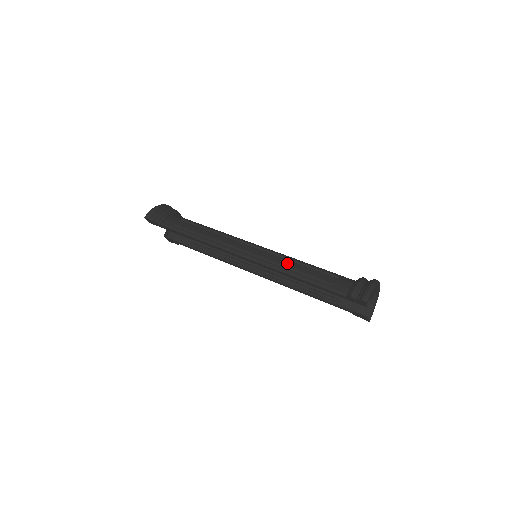
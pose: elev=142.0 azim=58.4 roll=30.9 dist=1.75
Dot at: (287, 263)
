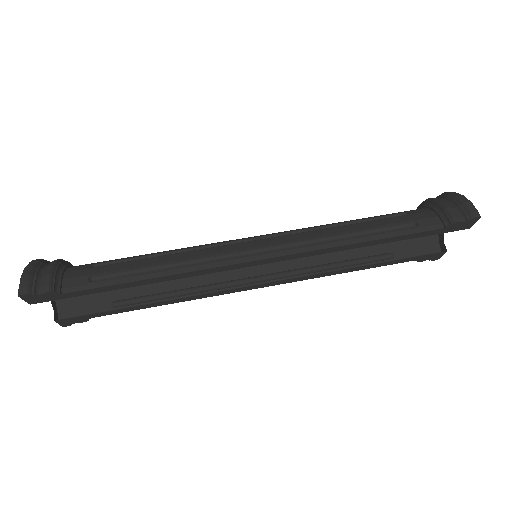
Dot at: (330, 232)
